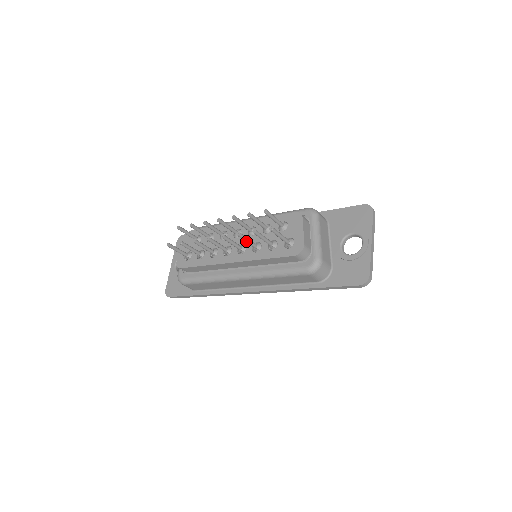
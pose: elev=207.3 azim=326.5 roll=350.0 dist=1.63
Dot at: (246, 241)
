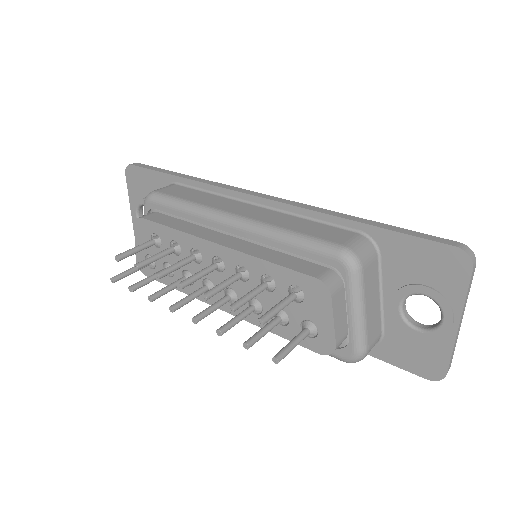
Dot at: (235, 324)
